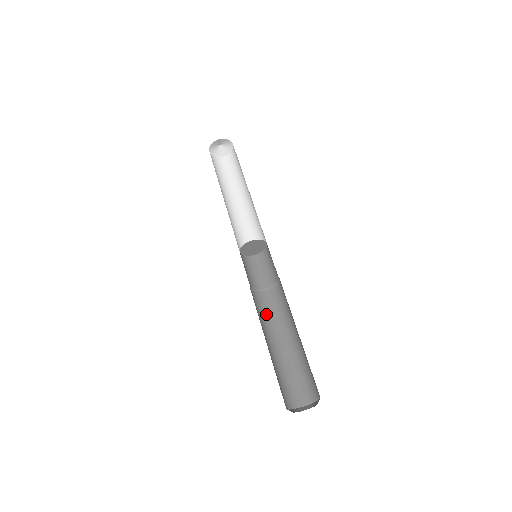
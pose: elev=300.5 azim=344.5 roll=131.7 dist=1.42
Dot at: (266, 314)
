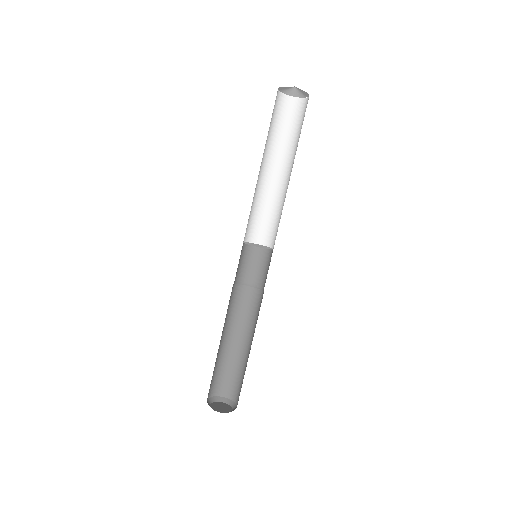
Dot at: (230, 309)
